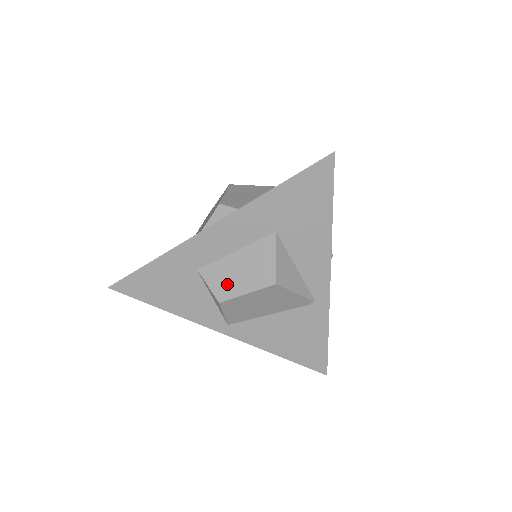
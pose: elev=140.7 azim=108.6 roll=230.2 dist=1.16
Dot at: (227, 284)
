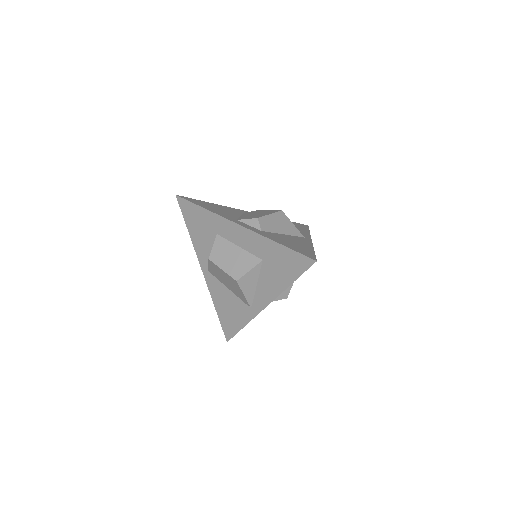
Dot at: (220, 255)
